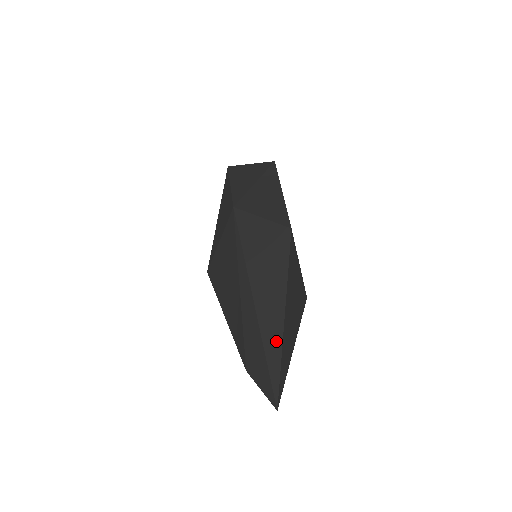
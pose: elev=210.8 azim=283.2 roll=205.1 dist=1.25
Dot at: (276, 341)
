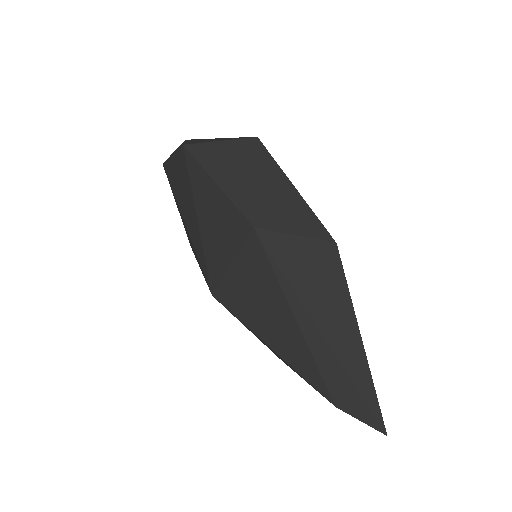
Dot at: (364, 373)
